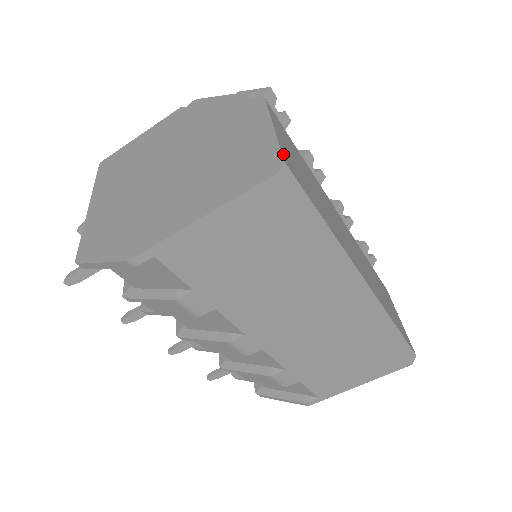
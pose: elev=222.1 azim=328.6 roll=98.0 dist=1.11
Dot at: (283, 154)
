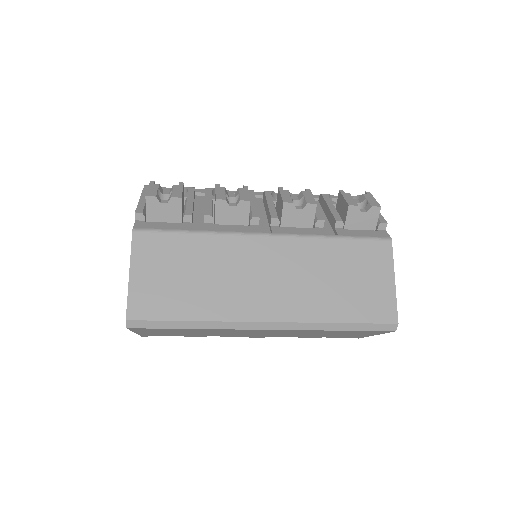
Dot at: (129, 307)
